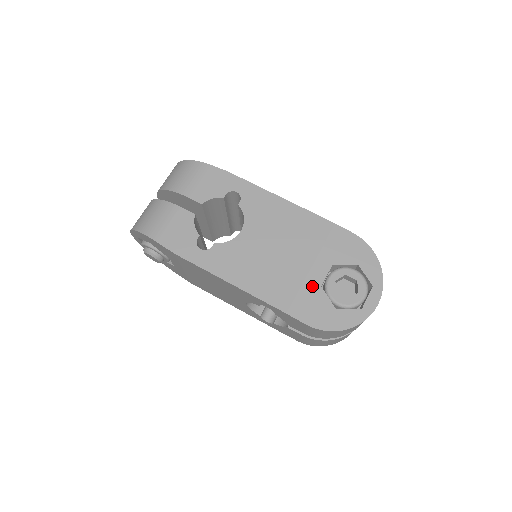
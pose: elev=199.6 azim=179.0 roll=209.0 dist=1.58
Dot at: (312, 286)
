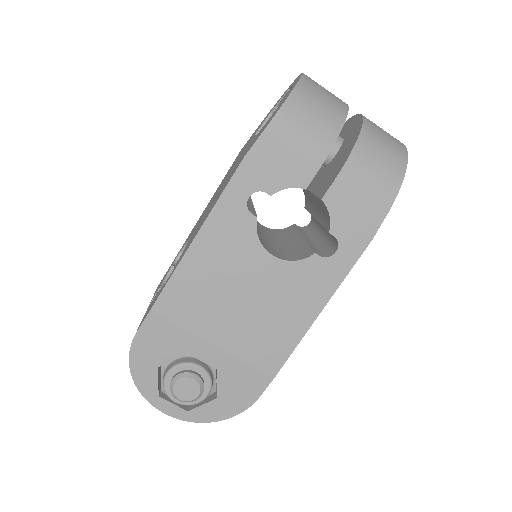
Dot at: occluded
